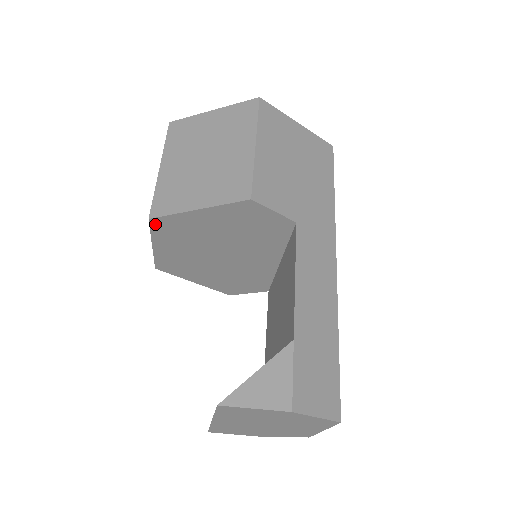
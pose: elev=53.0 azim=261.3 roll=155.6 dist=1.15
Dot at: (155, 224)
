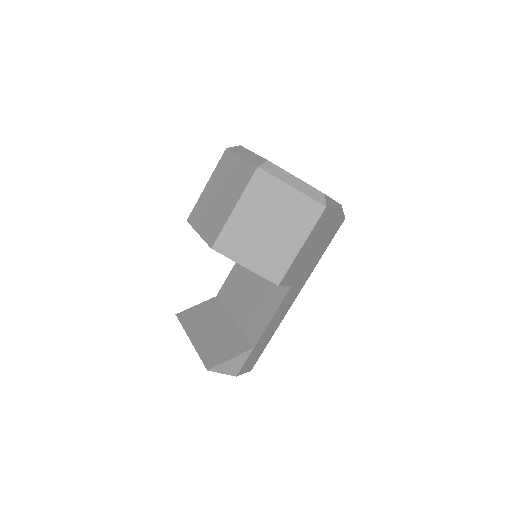
Dot at: occluded
